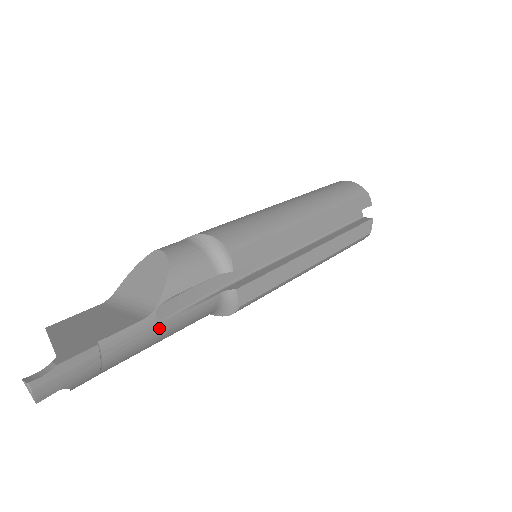
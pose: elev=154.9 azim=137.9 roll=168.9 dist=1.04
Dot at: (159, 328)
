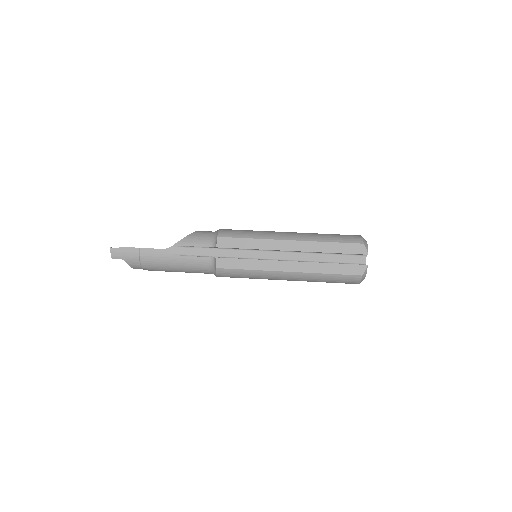
Dot at: (170, 258)
